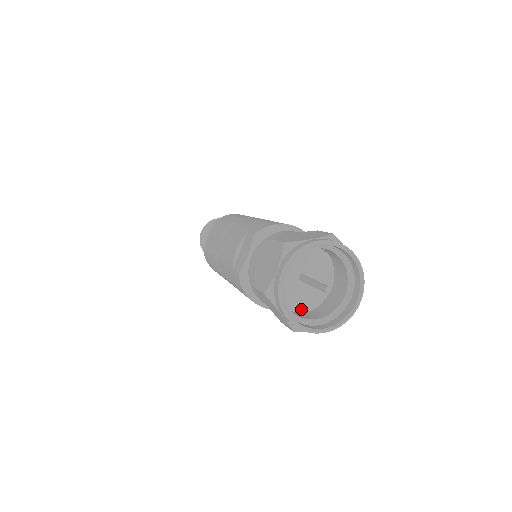
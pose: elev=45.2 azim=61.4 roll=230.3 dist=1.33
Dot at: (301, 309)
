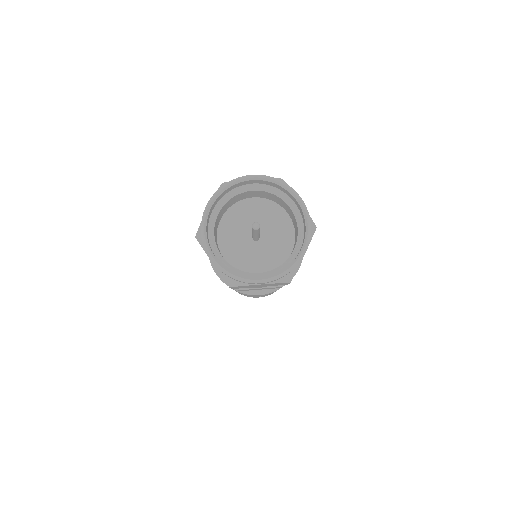
Dot at: (223, 255)
